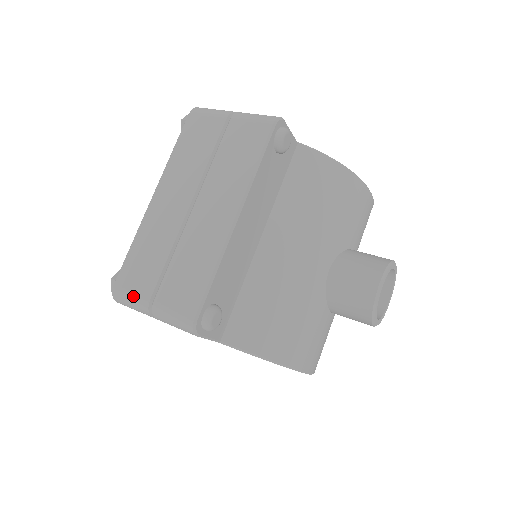
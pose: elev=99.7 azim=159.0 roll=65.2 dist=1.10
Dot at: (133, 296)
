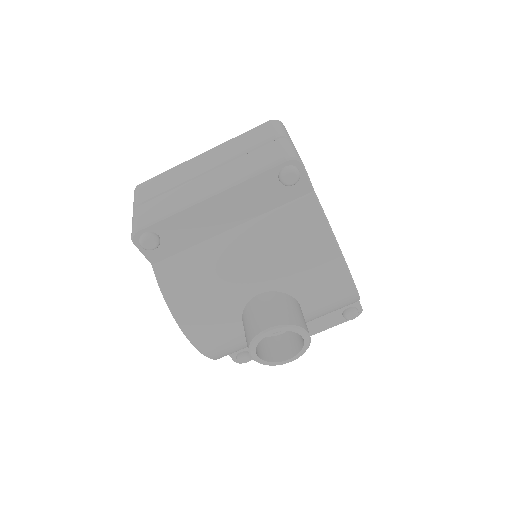
Dot at: (137, 196)
